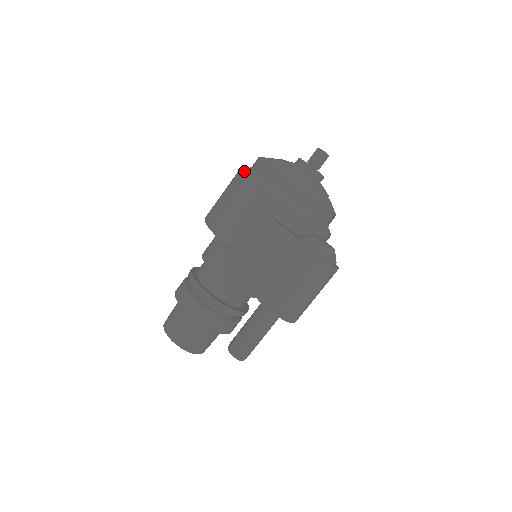
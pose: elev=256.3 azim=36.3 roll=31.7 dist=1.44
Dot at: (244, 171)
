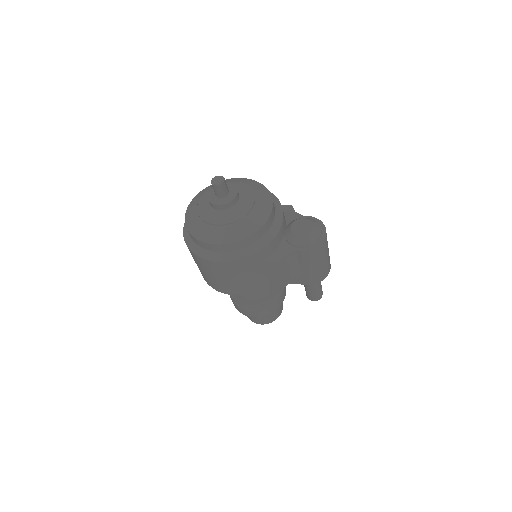
Dot at: (211, 262)
